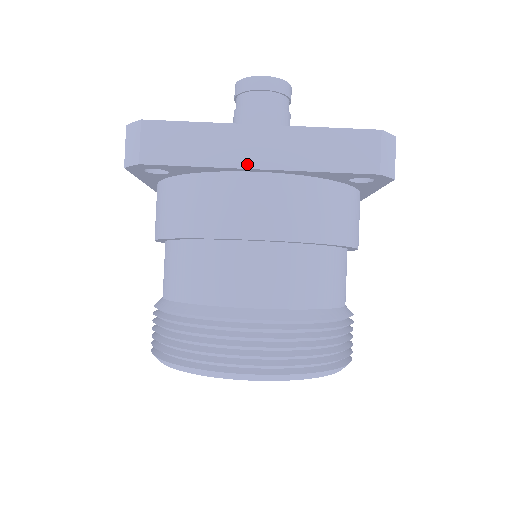
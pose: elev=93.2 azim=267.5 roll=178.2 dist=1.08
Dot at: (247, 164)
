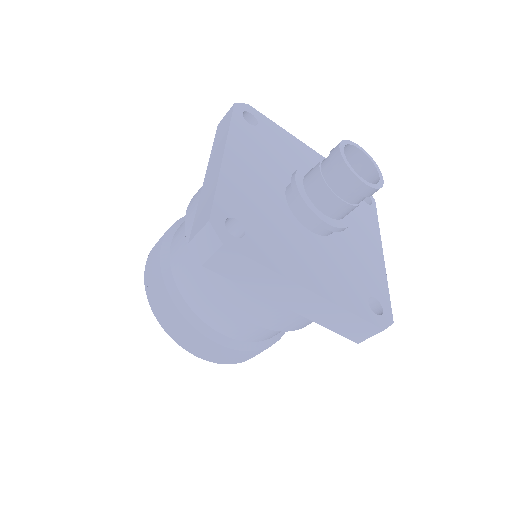
Dot at: (281, 302)
